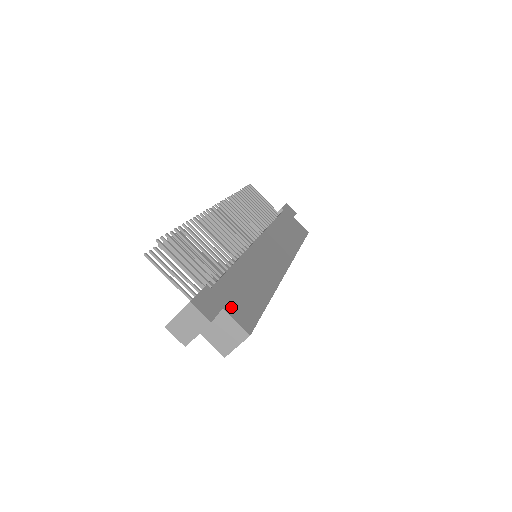
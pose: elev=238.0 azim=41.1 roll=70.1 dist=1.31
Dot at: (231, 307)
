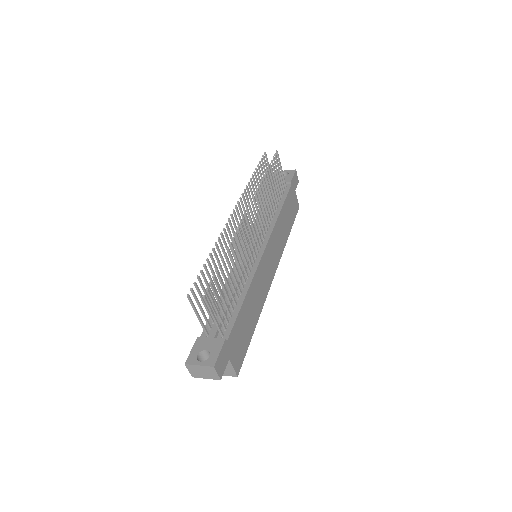
Dot at: (234, 354)
